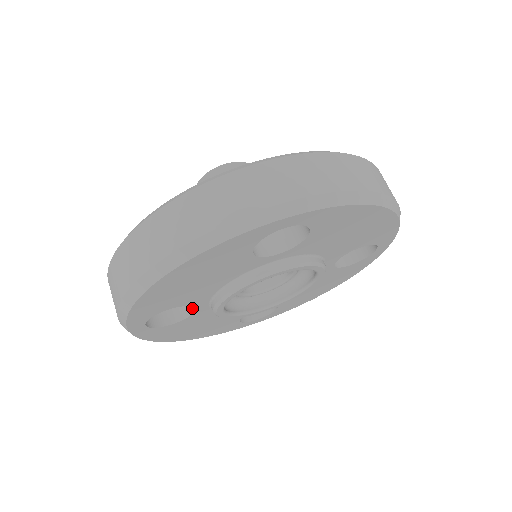
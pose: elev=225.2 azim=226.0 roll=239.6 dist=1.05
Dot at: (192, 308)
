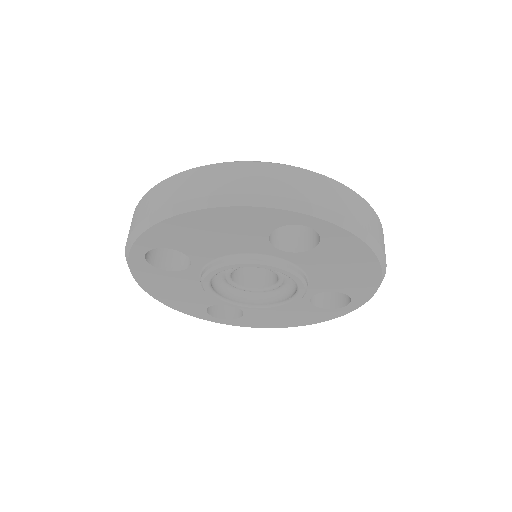
Dot at: (186, 265)
